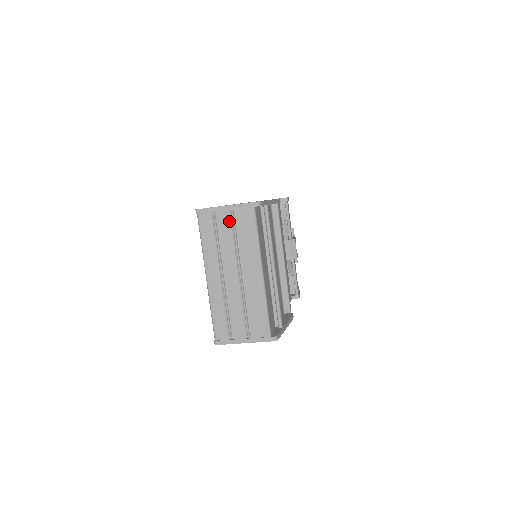
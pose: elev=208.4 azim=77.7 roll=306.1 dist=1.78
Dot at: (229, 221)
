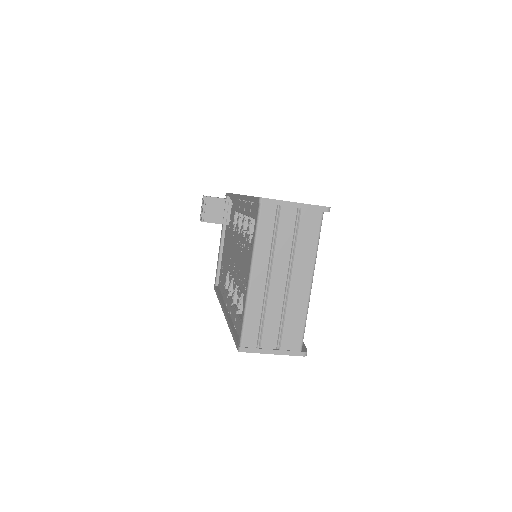
Dot at: (293, 220)
